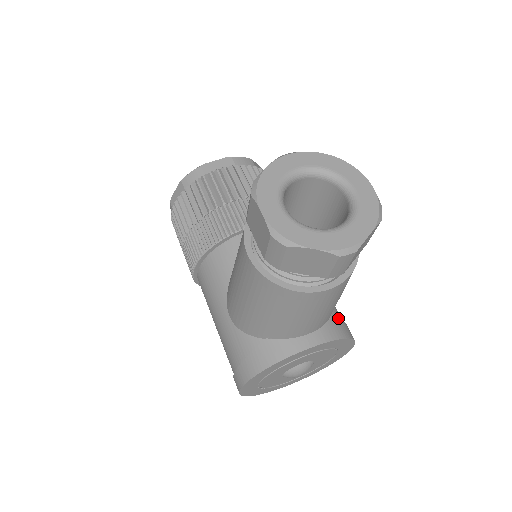
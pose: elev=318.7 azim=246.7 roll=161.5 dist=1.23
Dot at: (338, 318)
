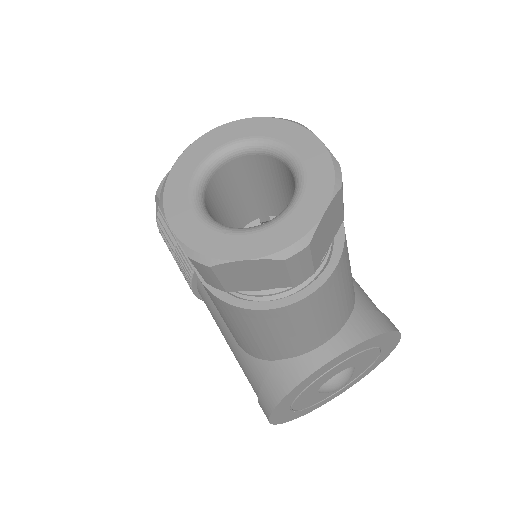
Dot at: (365, 310)
